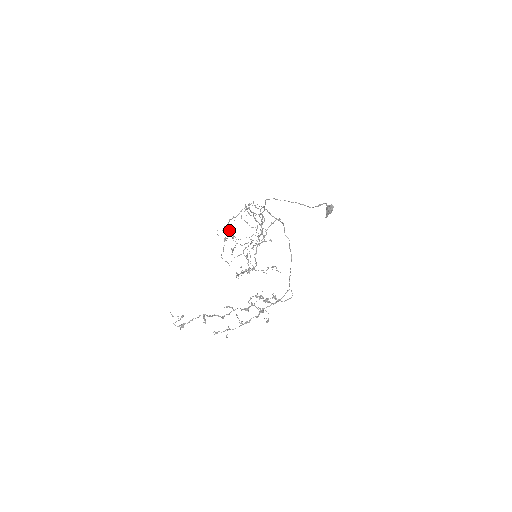
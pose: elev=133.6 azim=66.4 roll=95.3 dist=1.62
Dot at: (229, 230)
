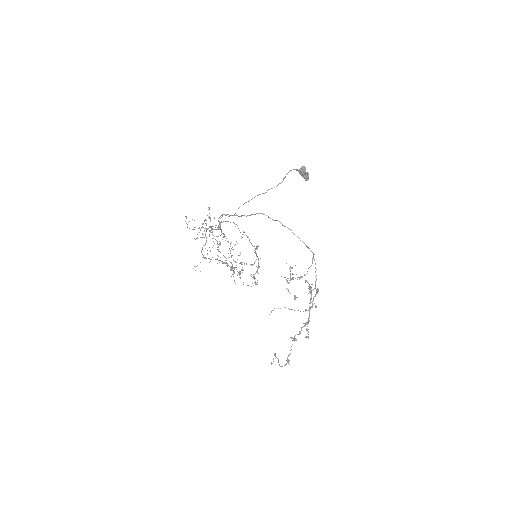
Dot at: occluded
